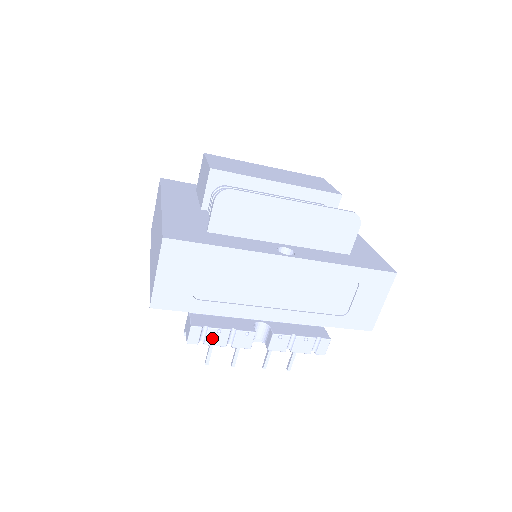
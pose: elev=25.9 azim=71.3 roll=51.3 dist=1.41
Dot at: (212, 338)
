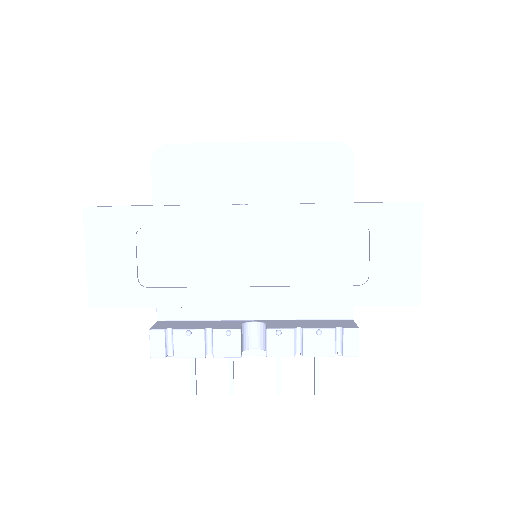
Dot at: (182, 345)
